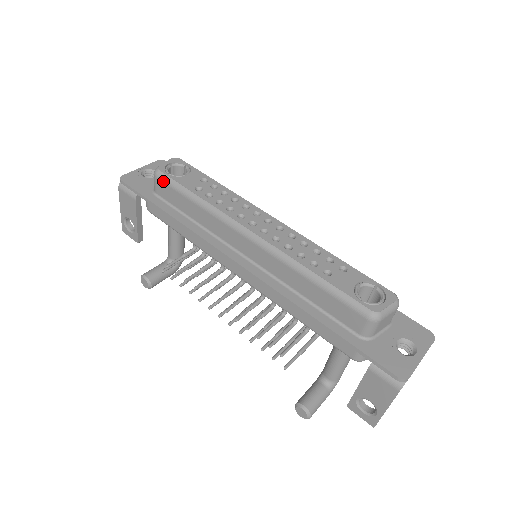
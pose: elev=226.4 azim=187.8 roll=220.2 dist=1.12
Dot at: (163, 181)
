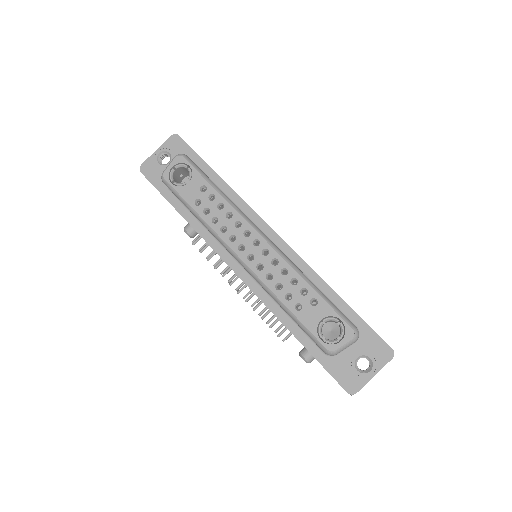
Dot at: occluded
